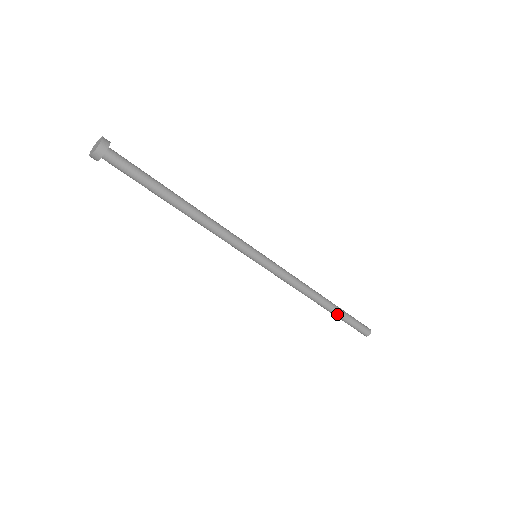
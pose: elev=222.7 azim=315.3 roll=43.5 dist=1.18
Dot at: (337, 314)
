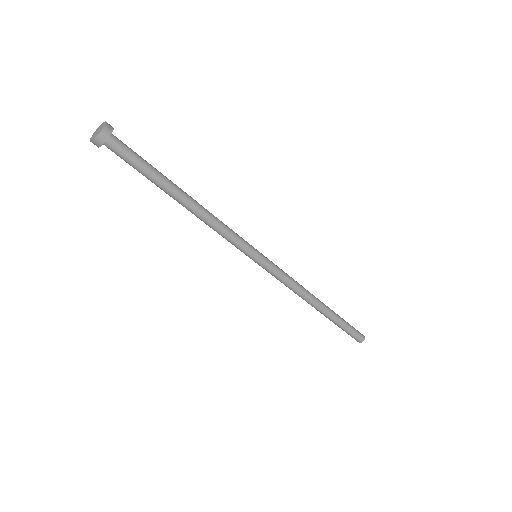
Dot at: (335, 316)
